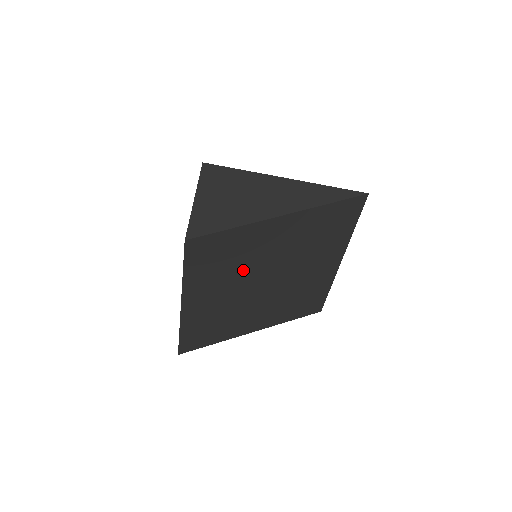
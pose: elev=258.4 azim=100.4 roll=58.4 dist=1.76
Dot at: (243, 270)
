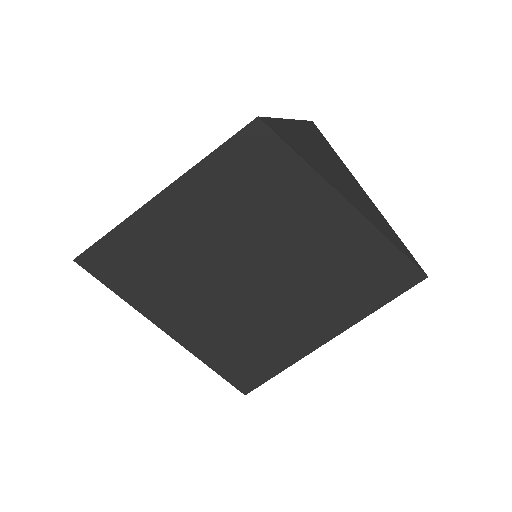
Dot at: (254, 225)
